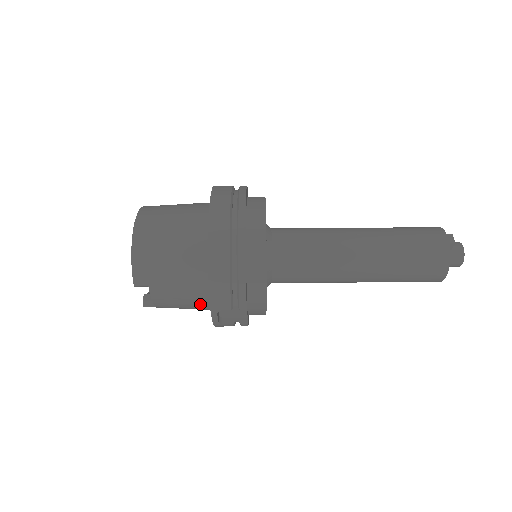
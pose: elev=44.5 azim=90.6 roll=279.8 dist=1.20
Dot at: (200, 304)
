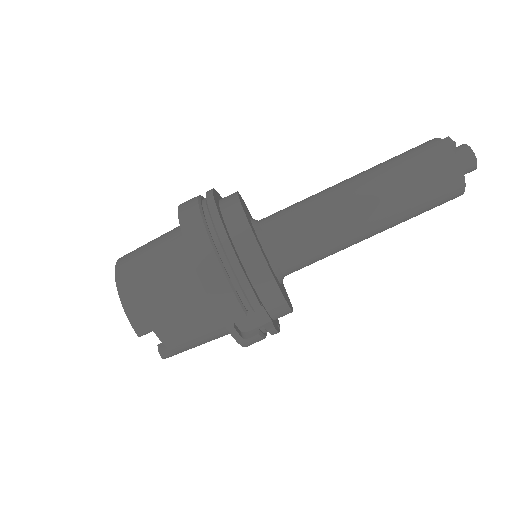
Dot at: (215, 328)
